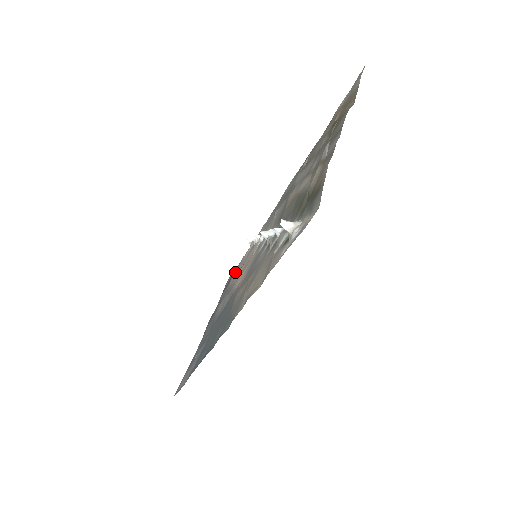
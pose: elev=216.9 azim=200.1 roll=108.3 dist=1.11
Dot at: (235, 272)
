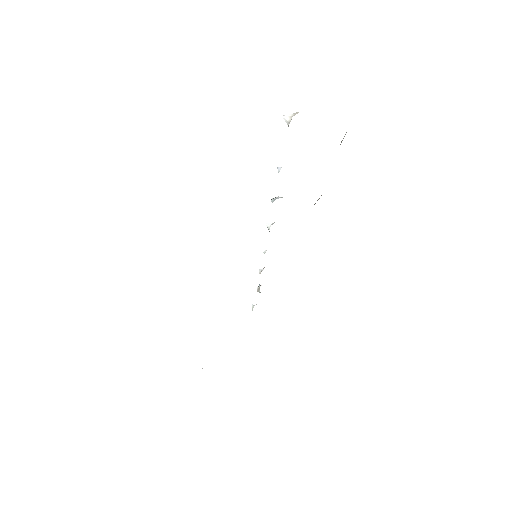
Dot at: occluded
